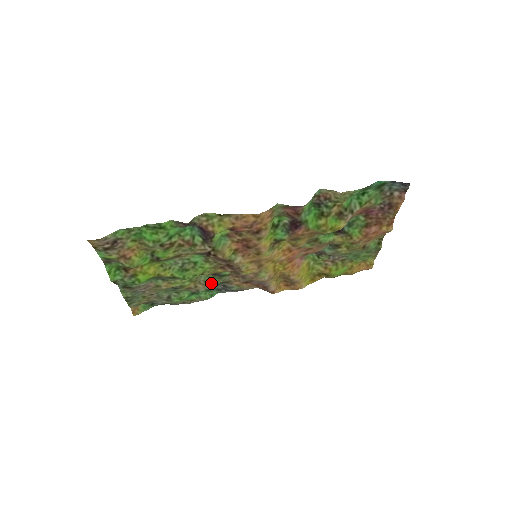
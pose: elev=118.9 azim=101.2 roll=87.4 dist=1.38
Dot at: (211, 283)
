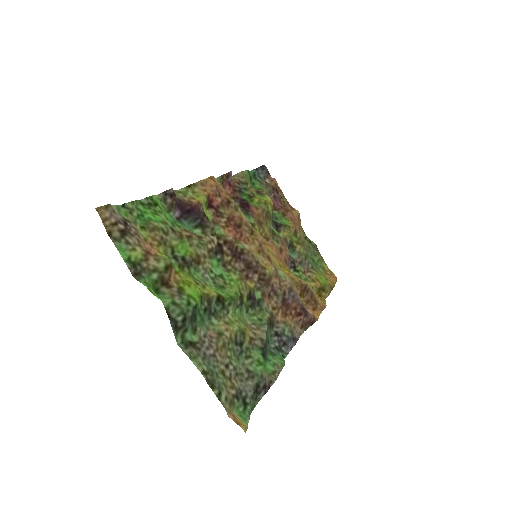
Dot at: (261, 321)
